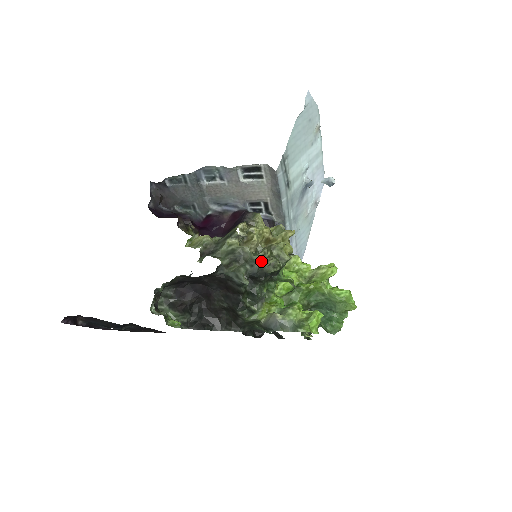
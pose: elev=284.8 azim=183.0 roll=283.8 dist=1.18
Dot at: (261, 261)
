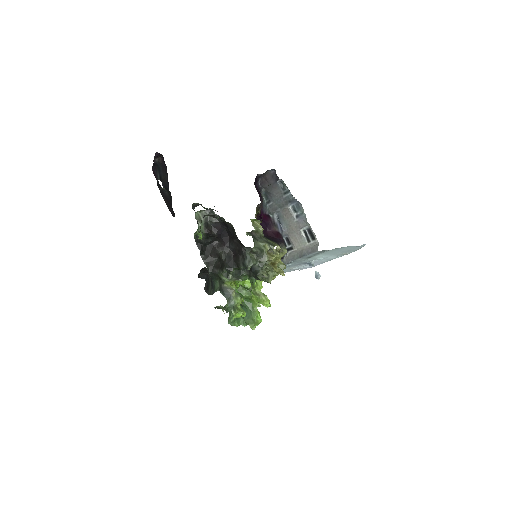
Dot at: (262, 269)
